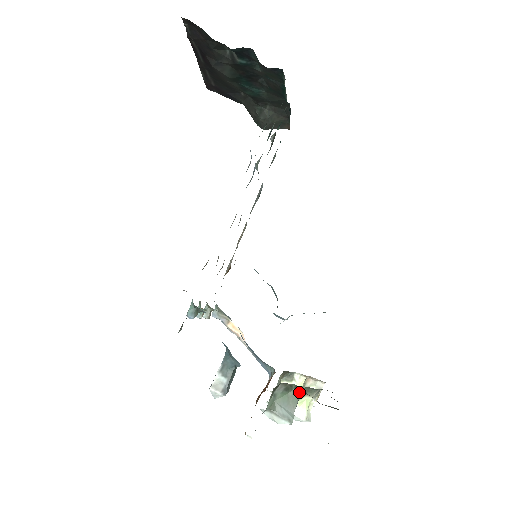
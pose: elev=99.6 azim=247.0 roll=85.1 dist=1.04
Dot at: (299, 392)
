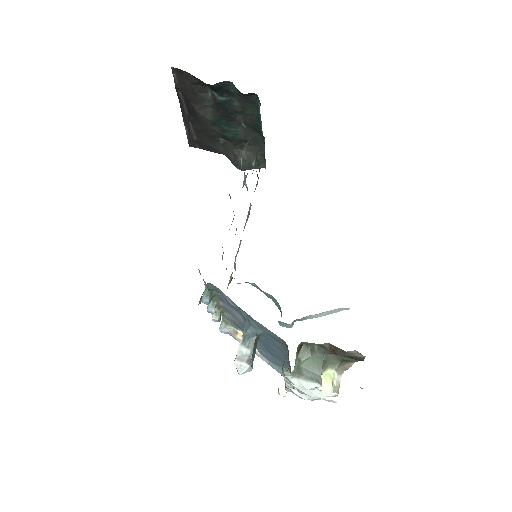
Dot at: (322, 352)
